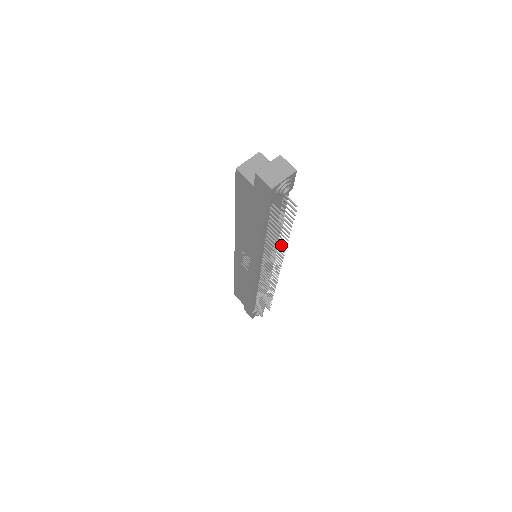
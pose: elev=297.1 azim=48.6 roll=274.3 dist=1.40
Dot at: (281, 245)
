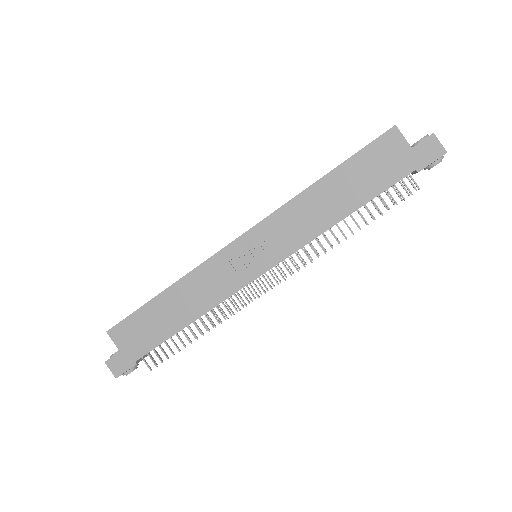
Dot at: occluded
